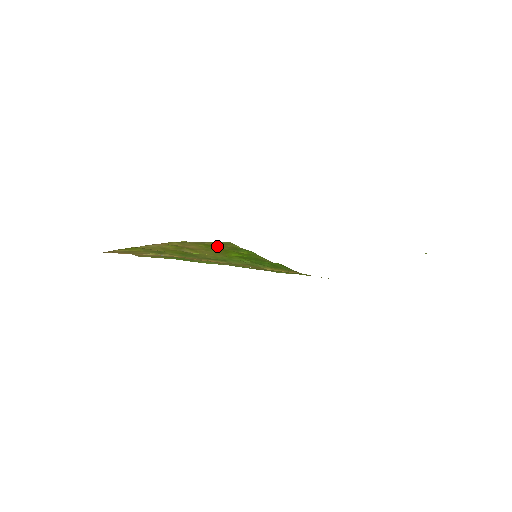
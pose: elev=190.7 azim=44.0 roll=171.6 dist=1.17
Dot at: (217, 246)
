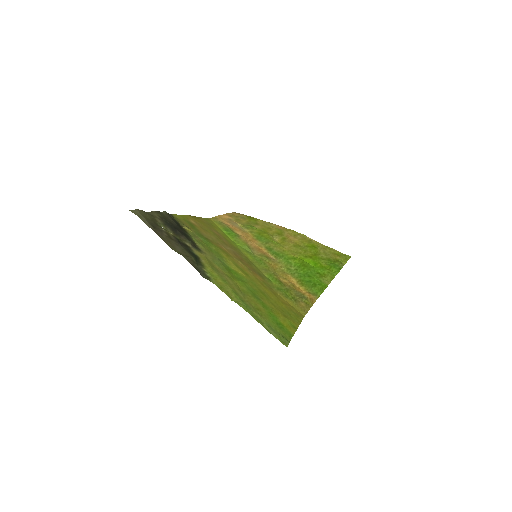
Dot at: (323, 251)
